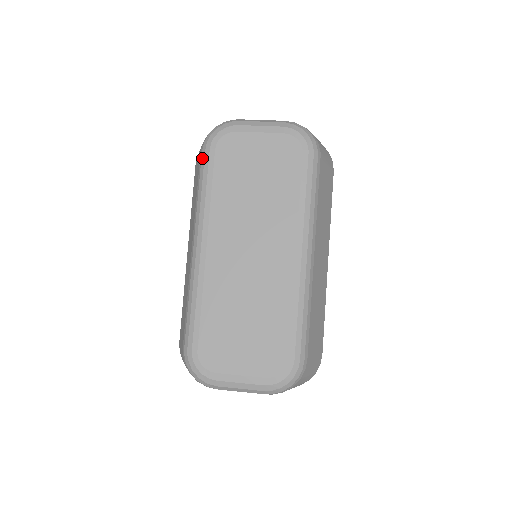
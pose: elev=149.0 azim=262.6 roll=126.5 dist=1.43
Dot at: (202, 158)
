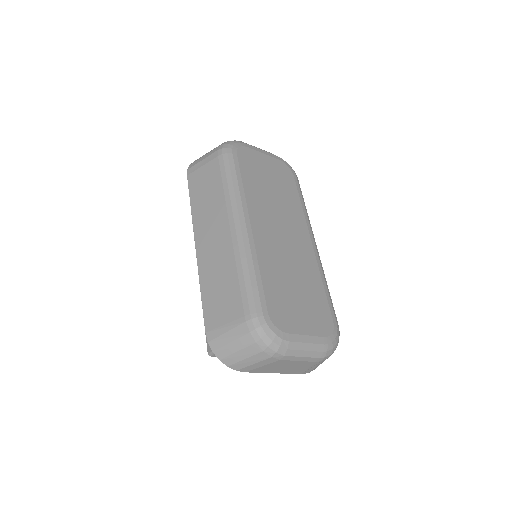
Dot at: (225, 158)
